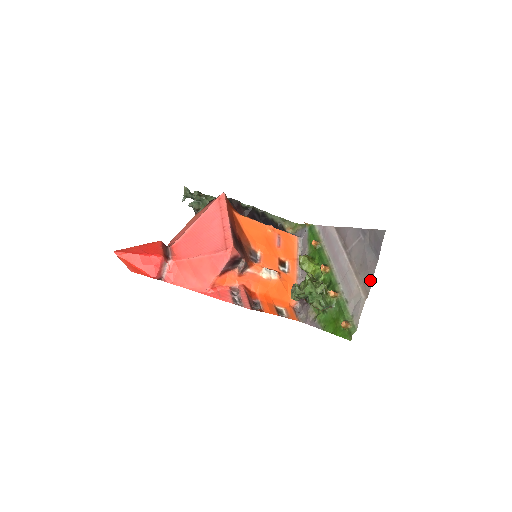
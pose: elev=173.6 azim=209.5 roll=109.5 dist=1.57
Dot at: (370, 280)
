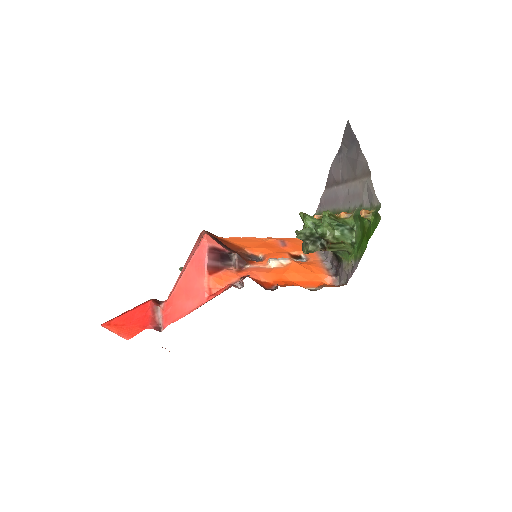
Dot at: (364, 162)
